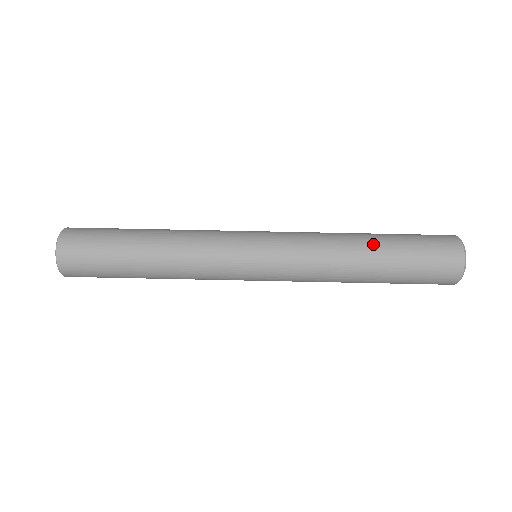
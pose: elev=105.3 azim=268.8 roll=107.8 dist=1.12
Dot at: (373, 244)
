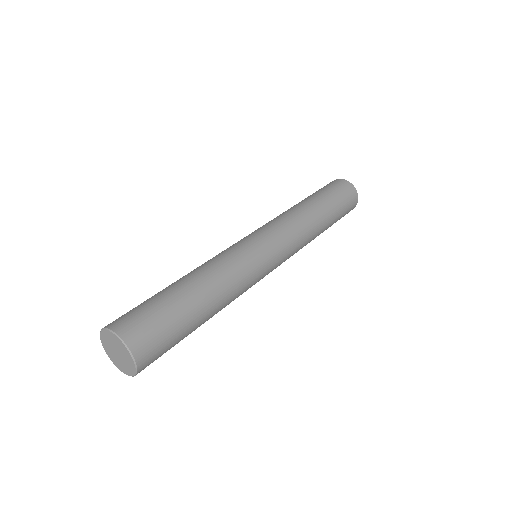
Dot at: (315, 203)
